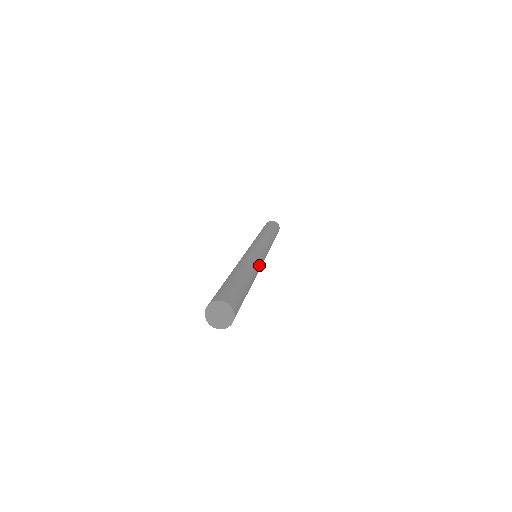
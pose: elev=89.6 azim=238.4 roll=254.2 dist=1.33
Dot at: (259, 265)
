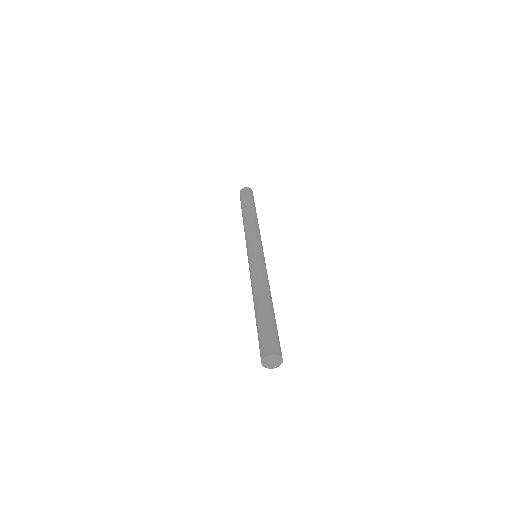
Dot at: occluded
